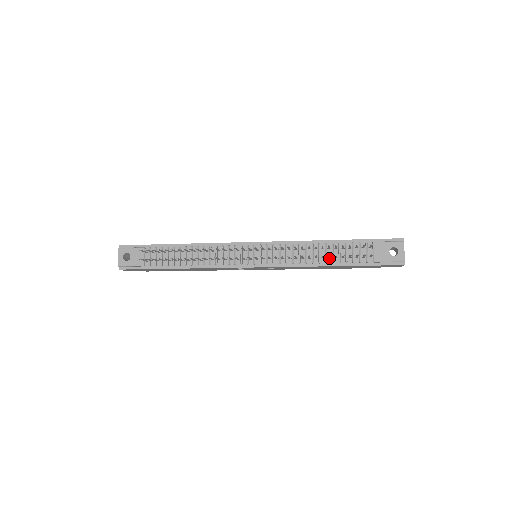
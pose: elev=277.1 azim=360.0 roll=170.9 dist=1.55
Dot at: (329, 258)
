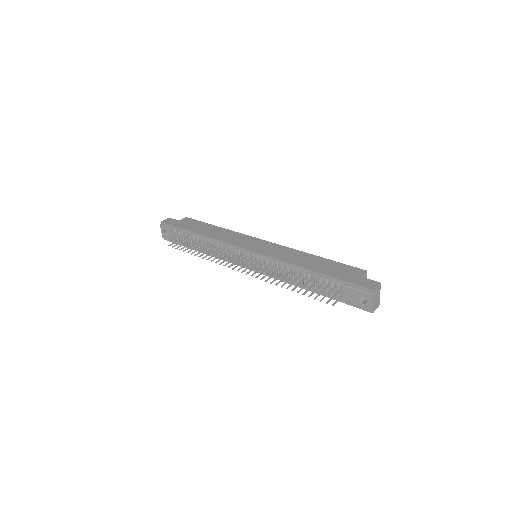
Dot at: (307, 284)
